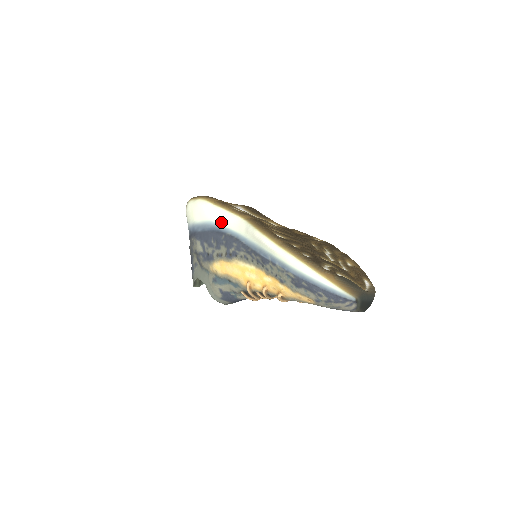
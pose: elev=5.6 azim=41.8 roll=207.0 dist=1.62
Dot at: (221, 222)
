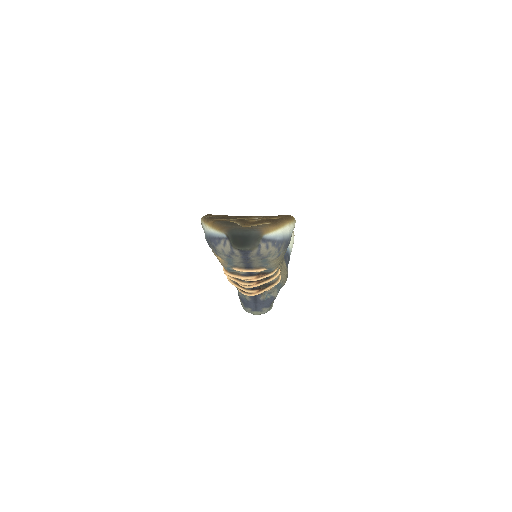
Dot at: occluded
